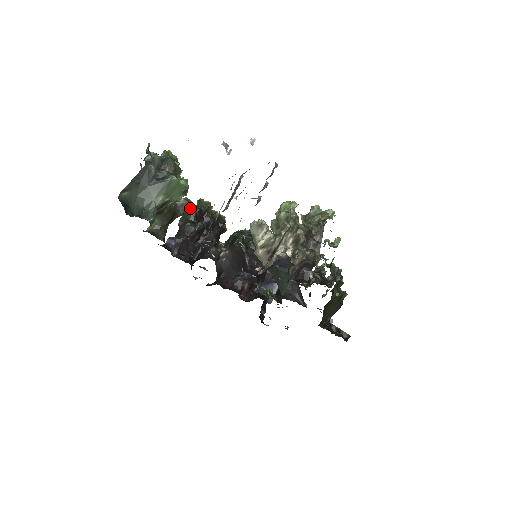
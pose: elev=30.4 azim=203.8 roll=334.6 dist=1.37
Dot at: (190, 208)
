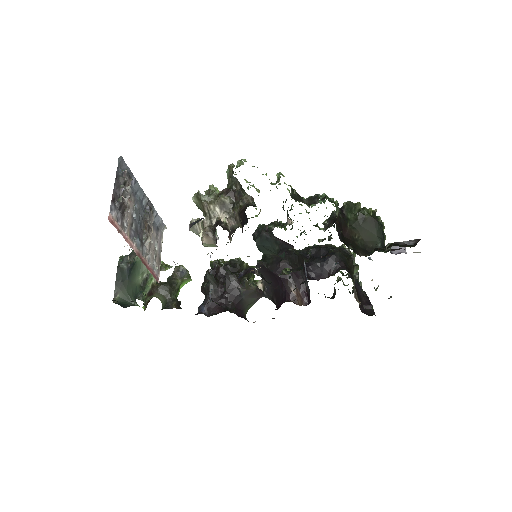
Dot at: (182, 270)
